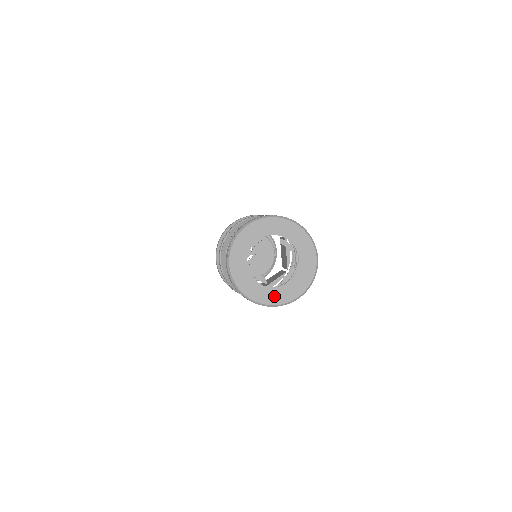
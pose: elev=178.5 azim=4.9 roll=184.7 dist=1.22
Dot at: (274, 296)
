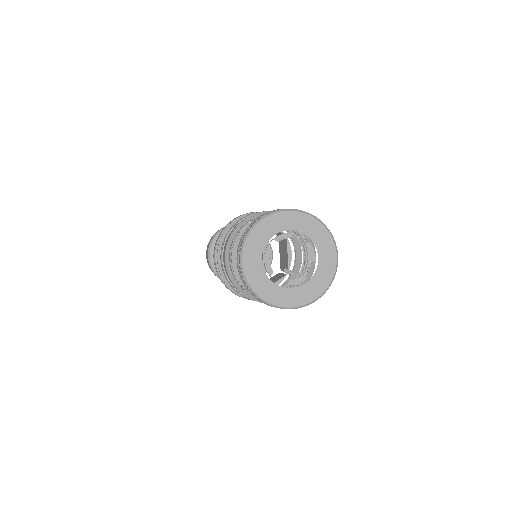
Dot at: (322, 279)
